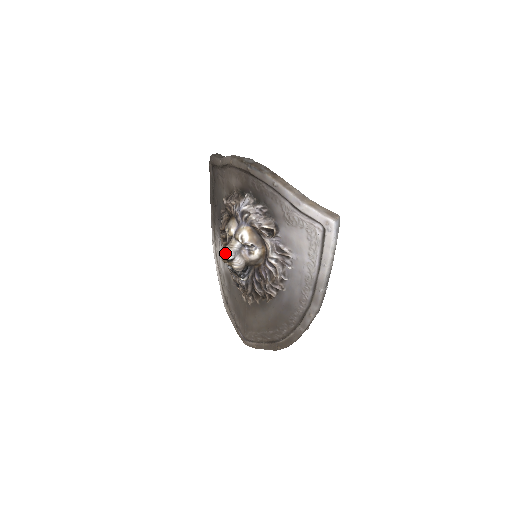
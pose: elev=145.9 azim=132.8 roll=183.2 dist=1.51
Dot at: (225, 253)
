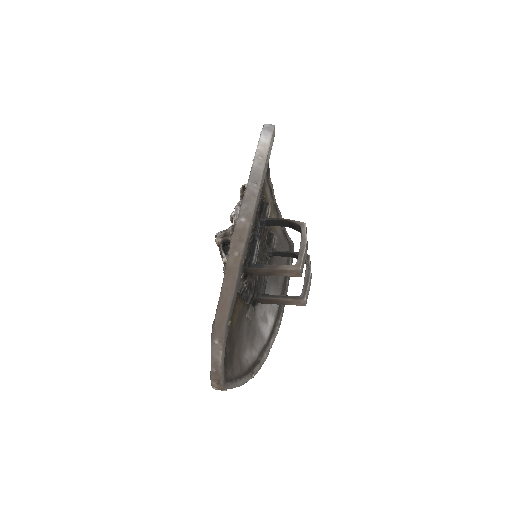
Dot at: occluded
